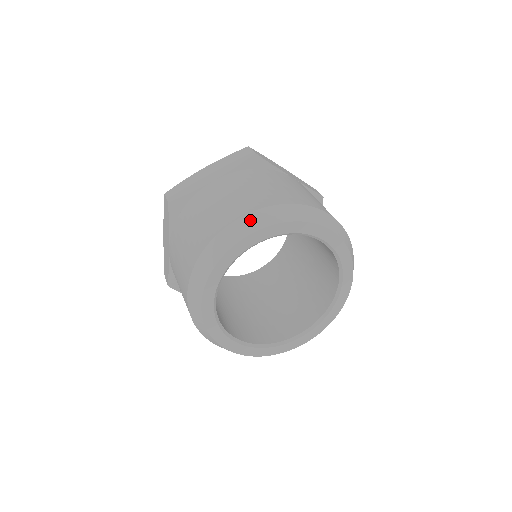
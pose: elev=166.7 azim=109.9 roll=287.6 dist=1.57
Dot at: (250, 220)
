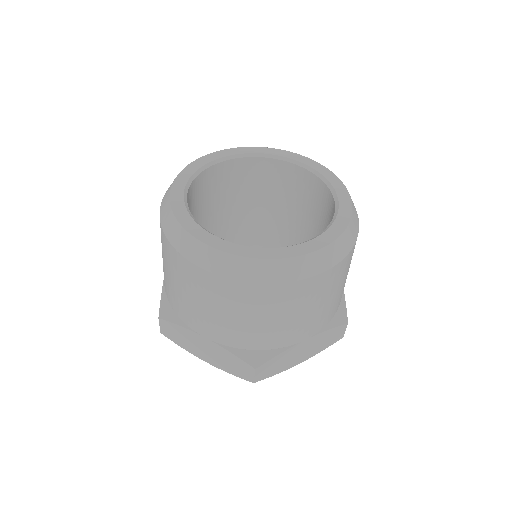
Dot at: occluded
